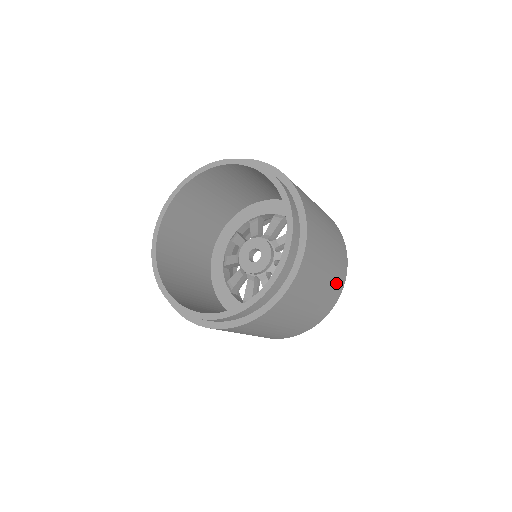
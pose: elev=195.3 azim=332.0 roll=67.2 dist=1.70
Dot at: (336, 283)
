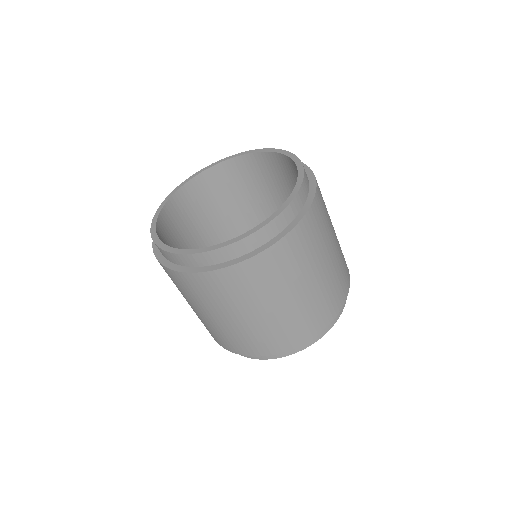
Dot at: (323, 306)
